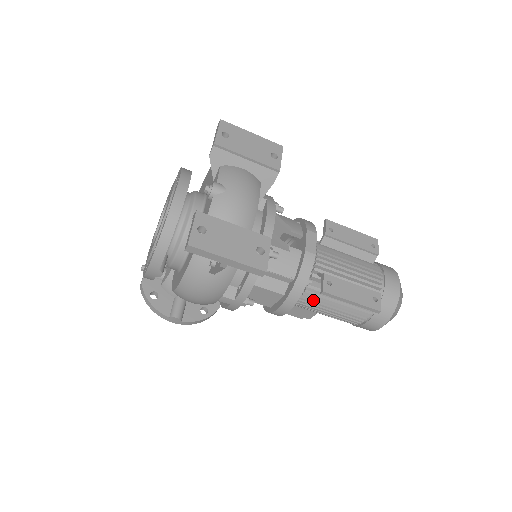
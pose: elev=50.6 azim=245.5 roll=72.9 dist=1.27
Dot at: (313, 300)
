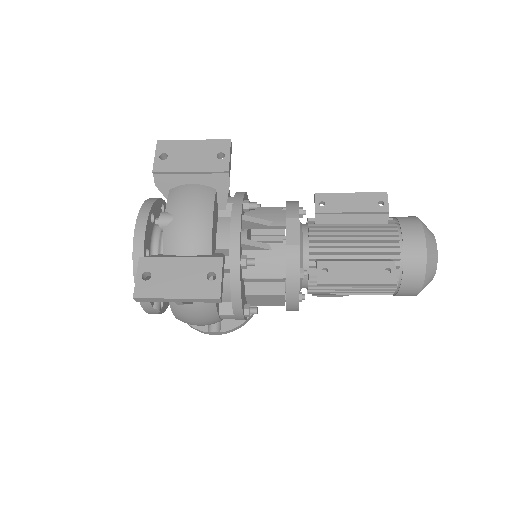
Dot at: (324, 287)
